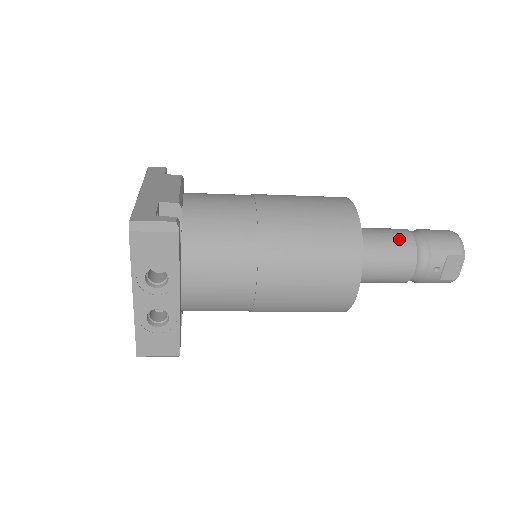
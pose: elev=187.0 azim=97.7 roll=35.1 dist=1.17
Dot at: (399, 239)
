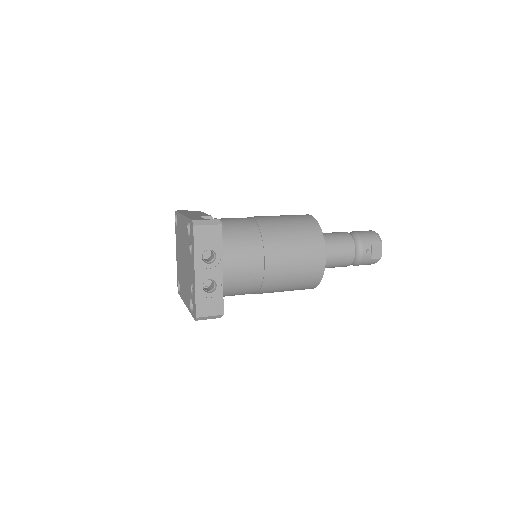
Dot at: (341, 235)
